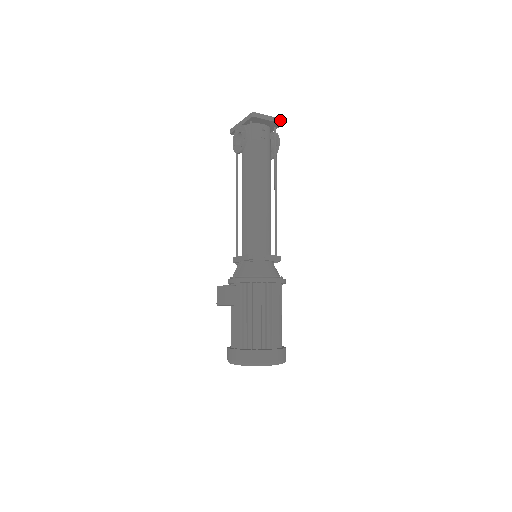
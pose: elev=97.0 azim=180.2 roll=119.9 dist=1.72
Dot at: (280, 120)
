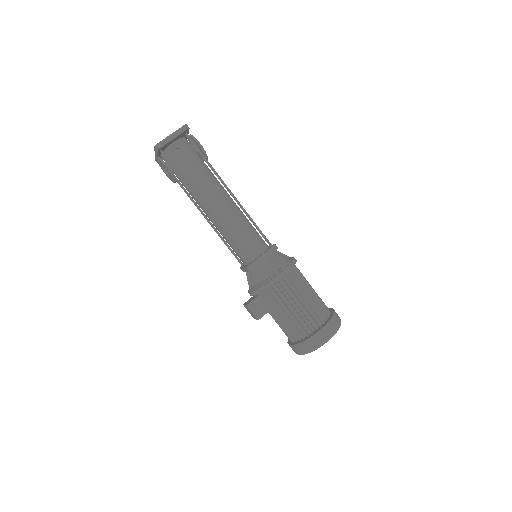
Dot at: (183, 128)
